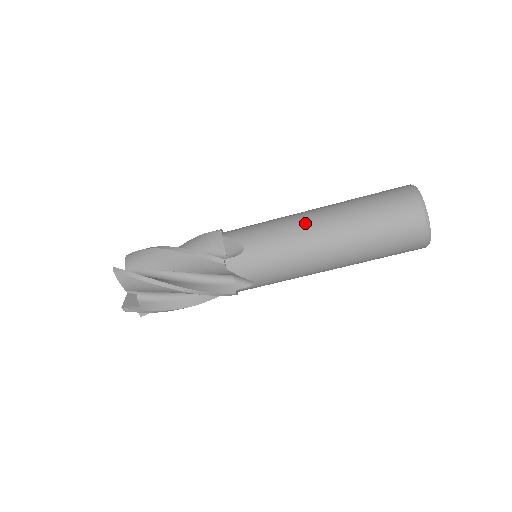
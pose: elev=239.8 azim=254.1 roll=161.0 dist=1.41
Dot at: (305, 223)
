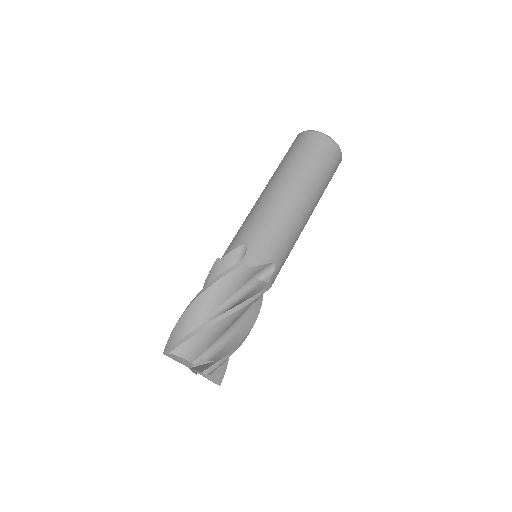
Dot at: (265, 198)
